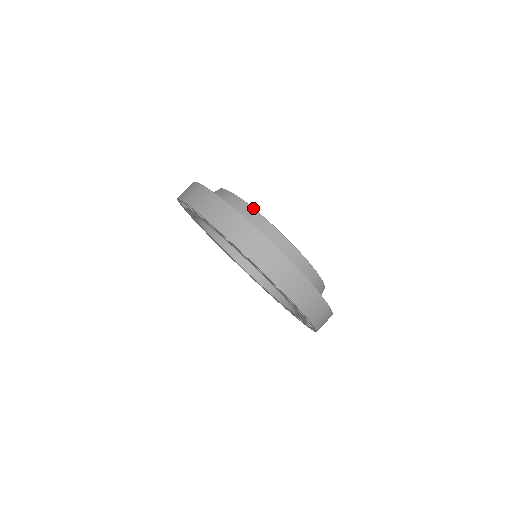
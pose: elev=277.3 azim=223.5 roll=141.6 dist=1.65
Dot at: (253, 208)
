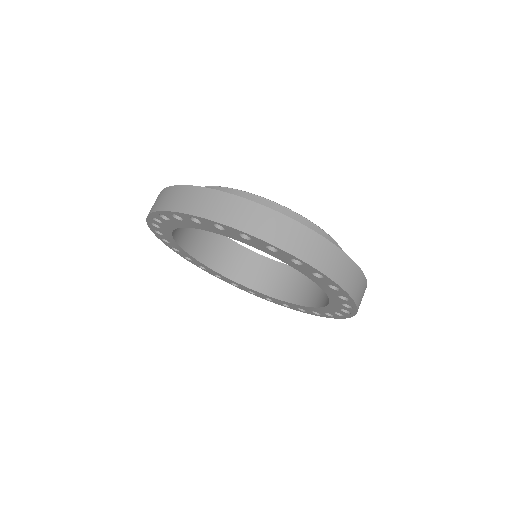
Dot at: occluded
